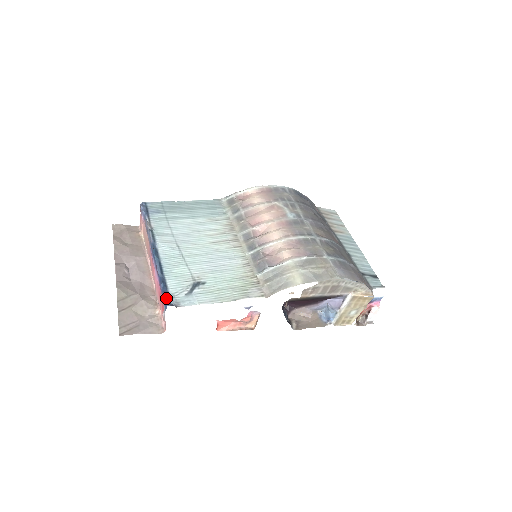
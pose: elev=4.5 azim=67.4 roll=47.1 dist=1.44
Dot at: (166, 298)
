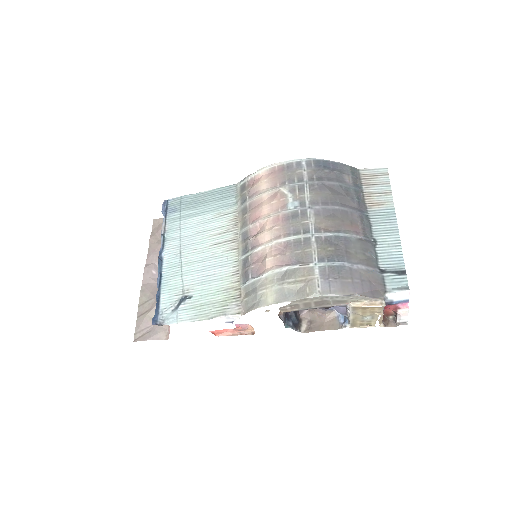
Dot at: (155, 315)
